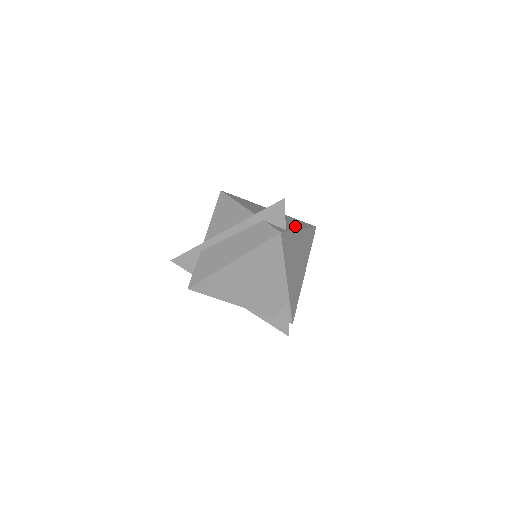
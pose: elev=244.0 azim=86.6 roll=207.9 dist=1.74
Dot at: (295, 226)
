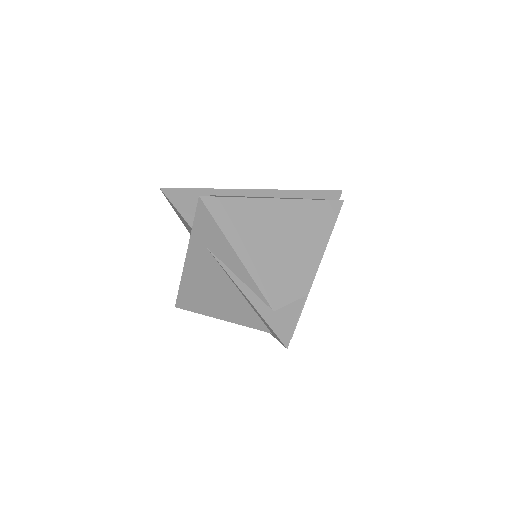
Dot at: occluded
